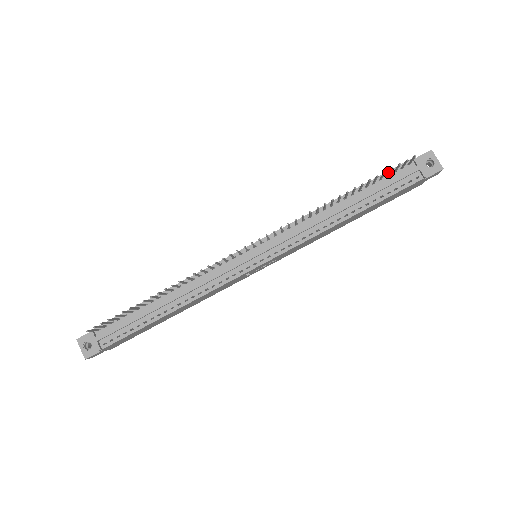
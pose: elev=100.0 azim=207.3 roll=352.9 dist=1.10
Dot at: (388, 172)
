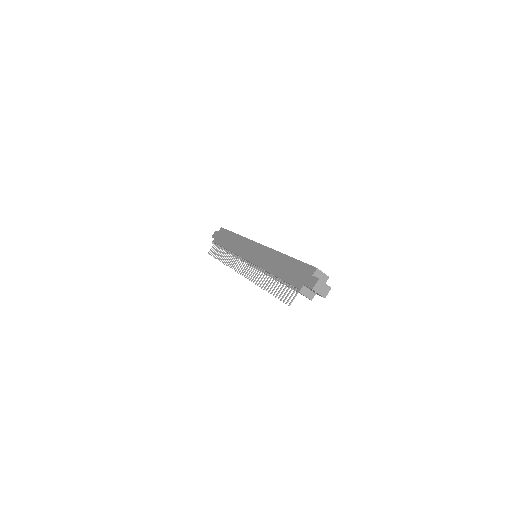
Dot at: (286, 290)
